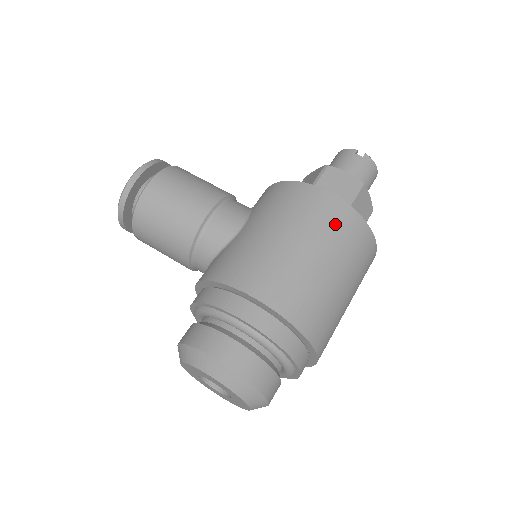
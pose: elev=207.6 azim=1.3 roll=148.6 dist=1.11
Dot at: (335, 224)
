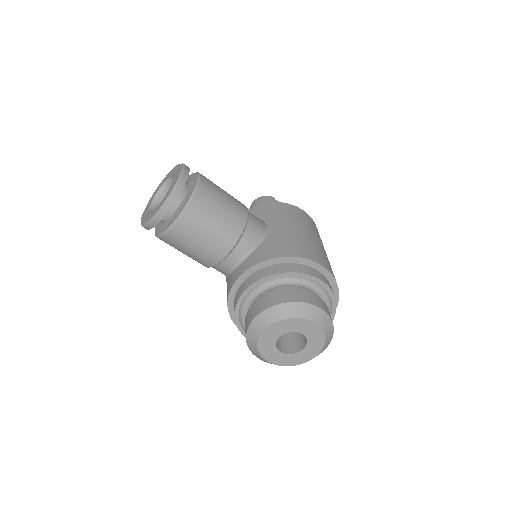
Dot at: (318, 232)
